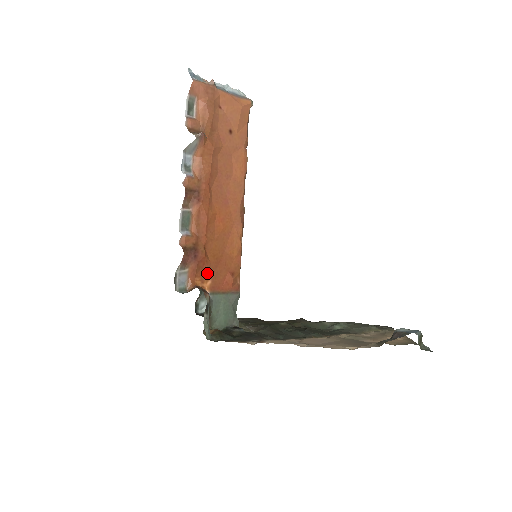
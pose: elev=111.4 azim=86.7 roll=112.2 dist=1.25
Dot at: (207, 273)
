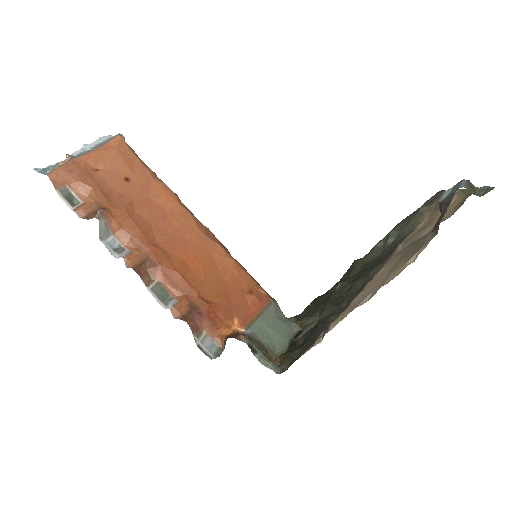
Dot at: (226, 316)
